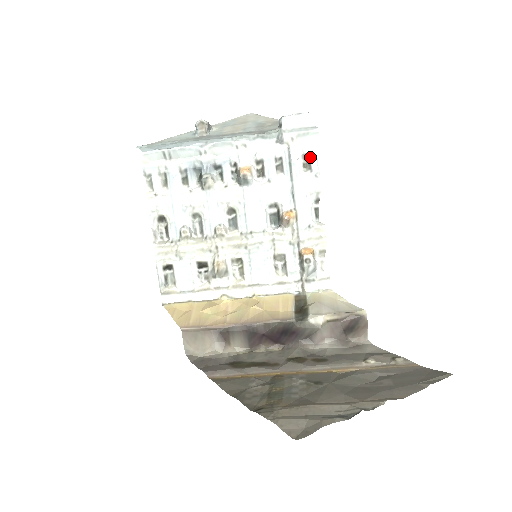
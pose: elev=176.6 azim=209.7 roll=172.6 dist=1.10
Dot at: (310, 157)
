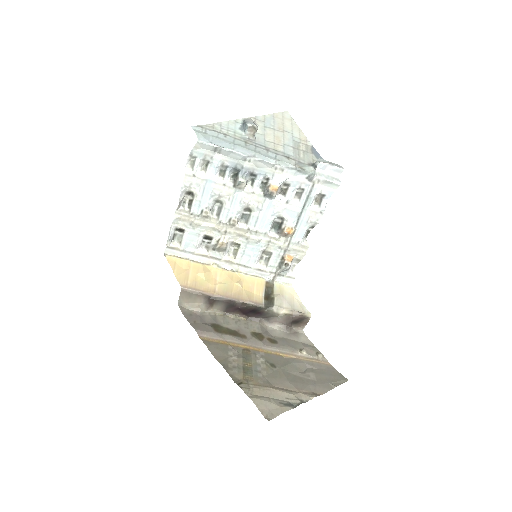
Dot at: (324, 197)
